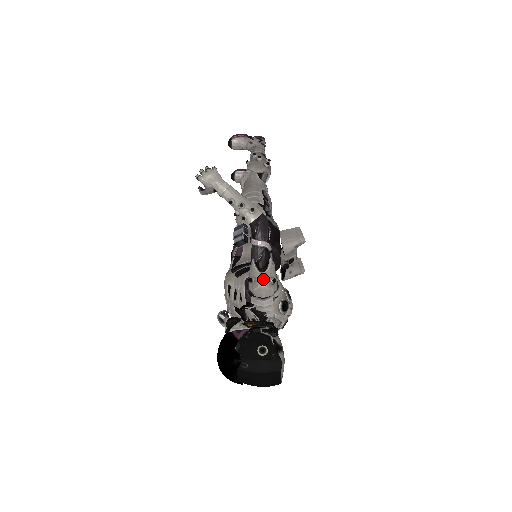
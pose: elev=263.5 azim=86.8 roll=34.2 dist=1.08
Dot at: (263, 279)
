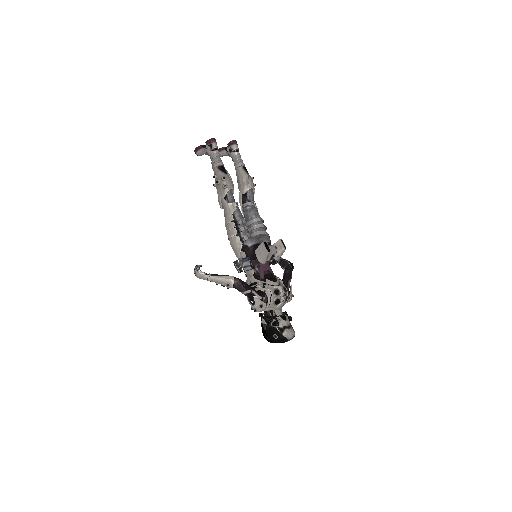
Dot at: (255, 310)
